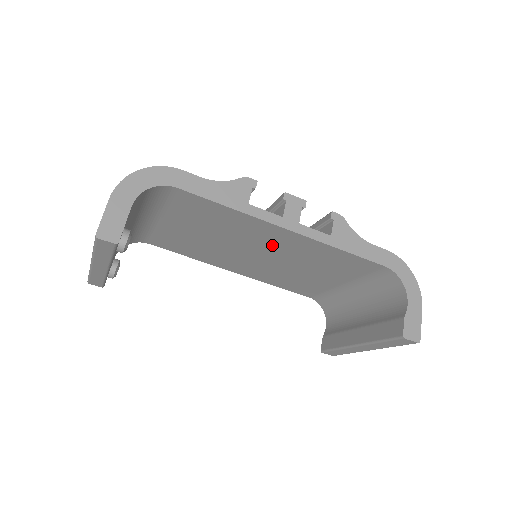
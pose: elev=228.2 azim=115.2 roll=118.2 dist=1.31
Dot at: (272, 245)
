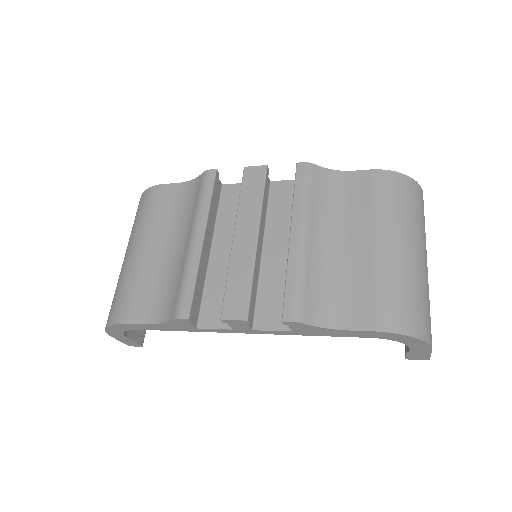
Dot at: occluded
